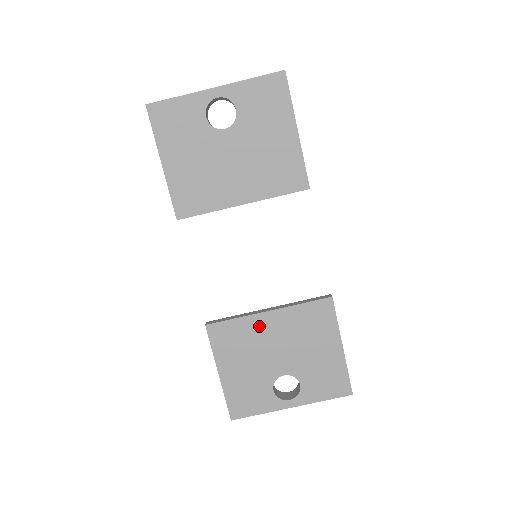
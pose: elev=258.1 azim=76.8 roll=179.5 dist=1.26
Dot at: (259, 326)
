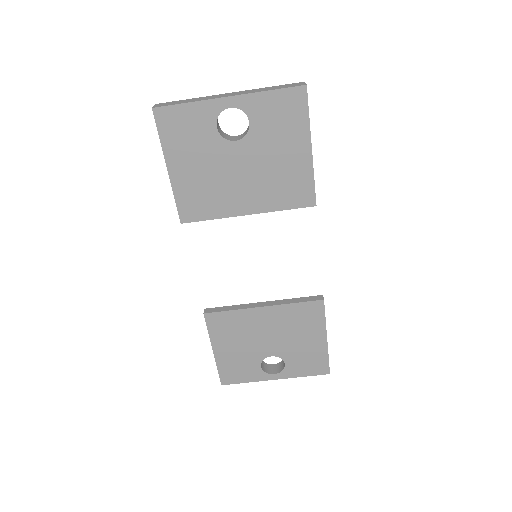
Dot at: (253, 318)
